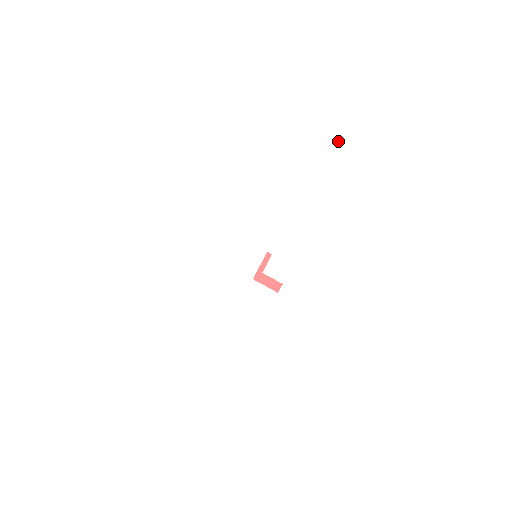
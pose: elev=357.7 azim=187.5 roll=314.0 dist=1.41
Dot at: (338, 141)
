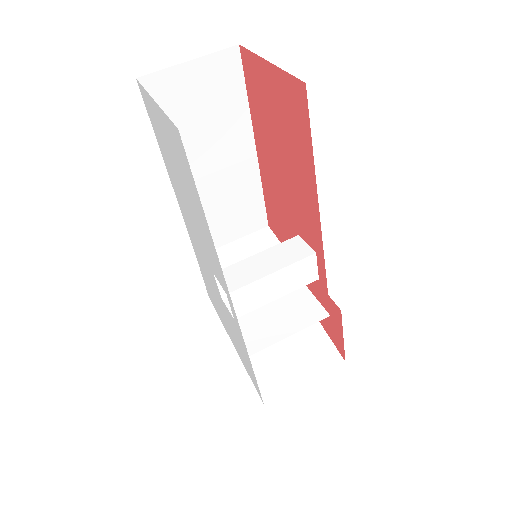
Dot at: (172, 138)
